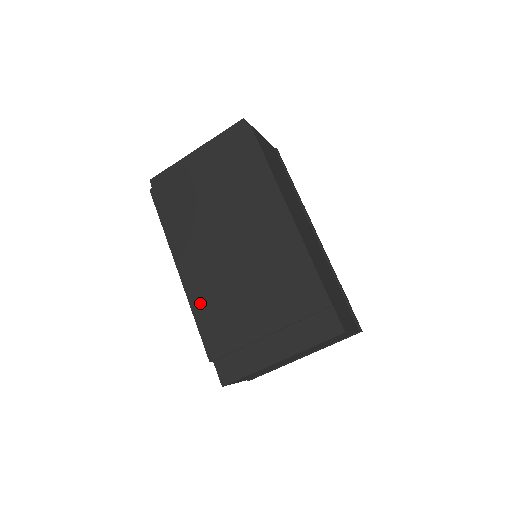
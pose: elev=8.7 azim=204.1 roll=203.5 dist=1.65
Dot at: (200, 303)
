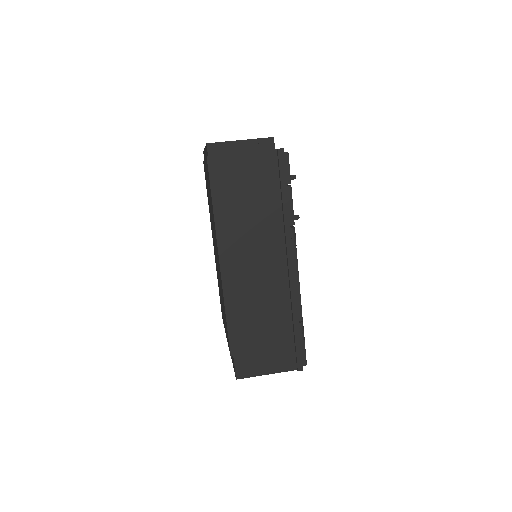
Dot at: (217, 276)
